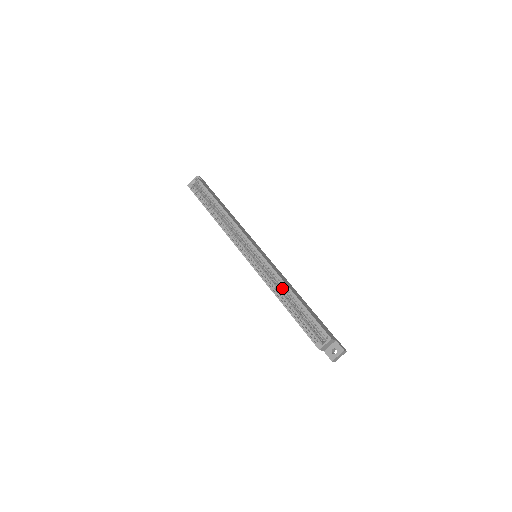
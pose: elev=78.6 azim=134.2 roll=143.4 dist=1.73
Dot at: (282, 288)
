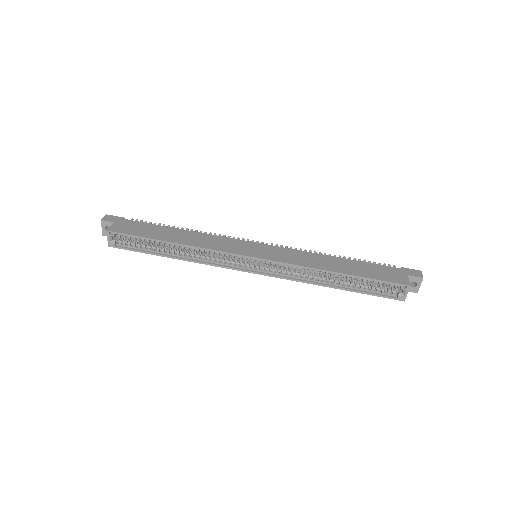
Dot at: (317, 273)
